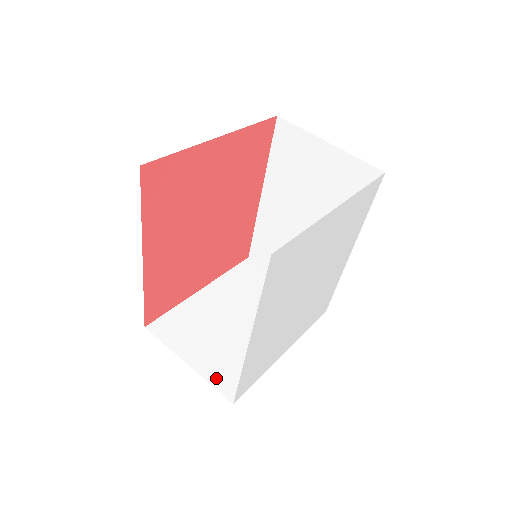
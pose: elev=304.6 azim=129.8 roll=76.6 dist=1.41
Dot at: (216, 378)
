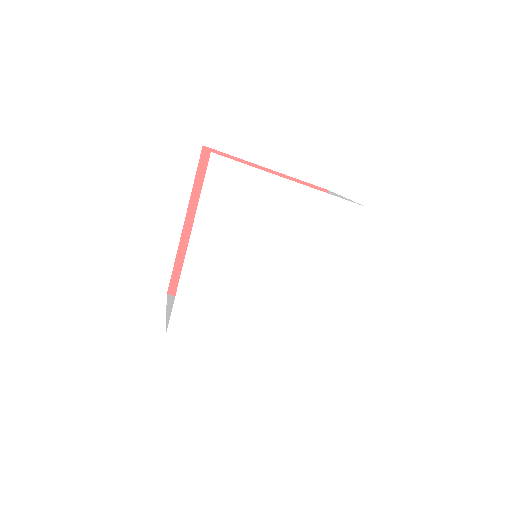
Dot at: occluded
